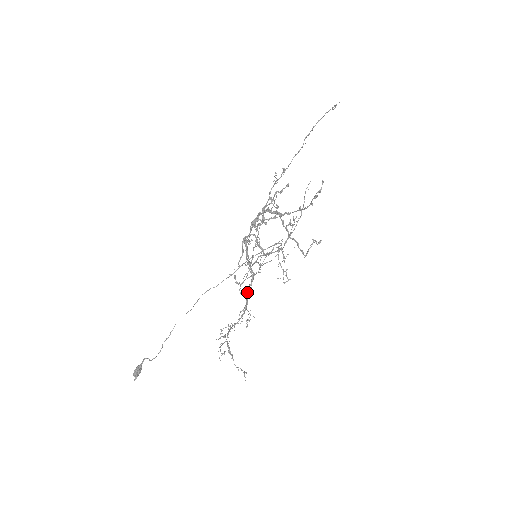
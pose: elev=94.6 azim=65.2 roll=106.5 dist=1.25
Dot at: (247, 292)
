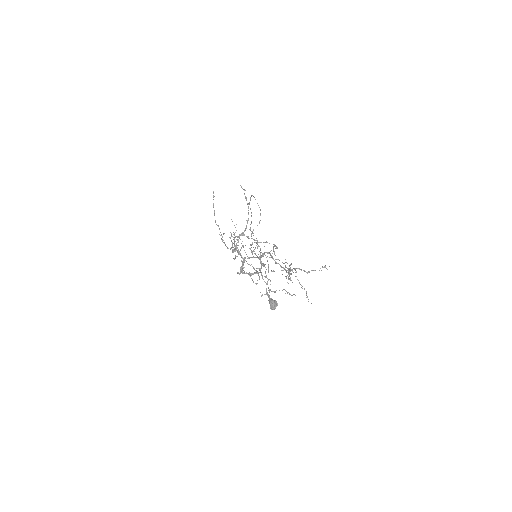
Dot at: (273, 258)
